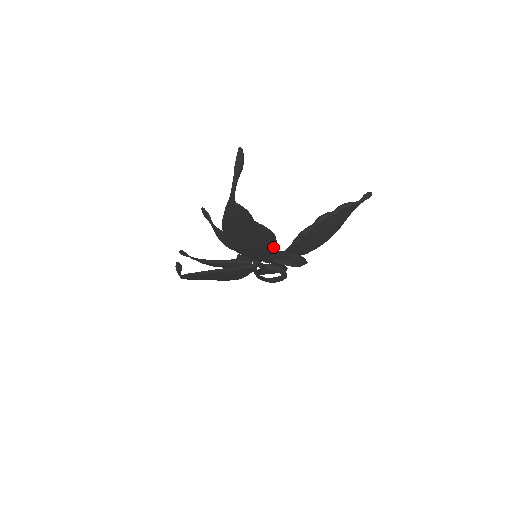
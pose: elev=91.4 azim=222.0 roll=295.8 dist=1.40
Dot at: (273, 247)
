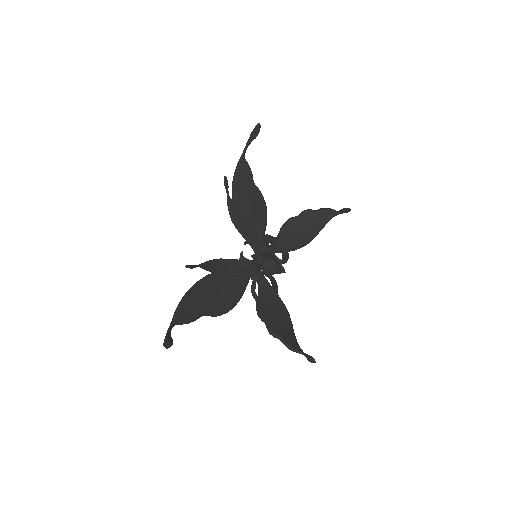
Dot at: (236, 299)
